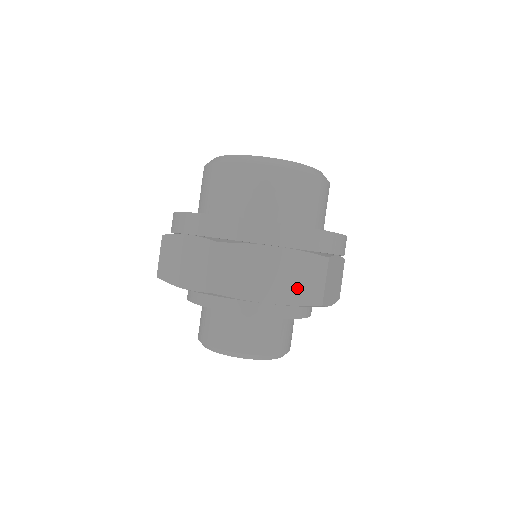
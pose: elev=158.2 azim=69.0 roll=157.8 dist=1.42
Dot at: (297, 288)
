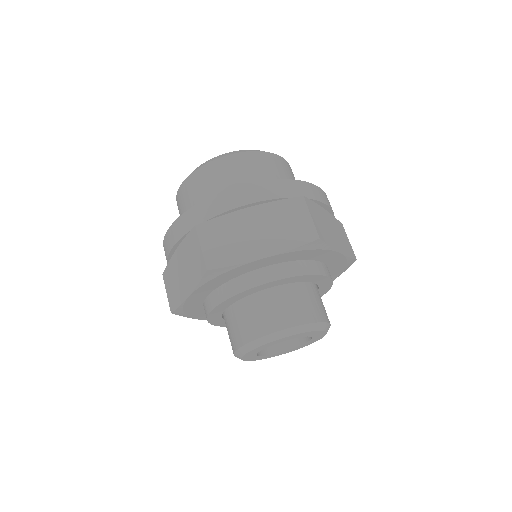
Dot at: (344, 244)
